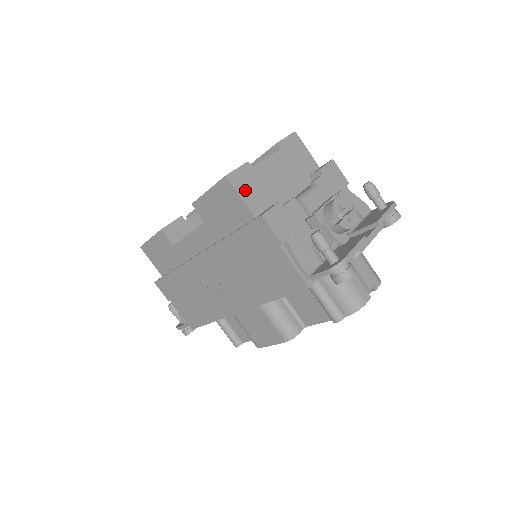
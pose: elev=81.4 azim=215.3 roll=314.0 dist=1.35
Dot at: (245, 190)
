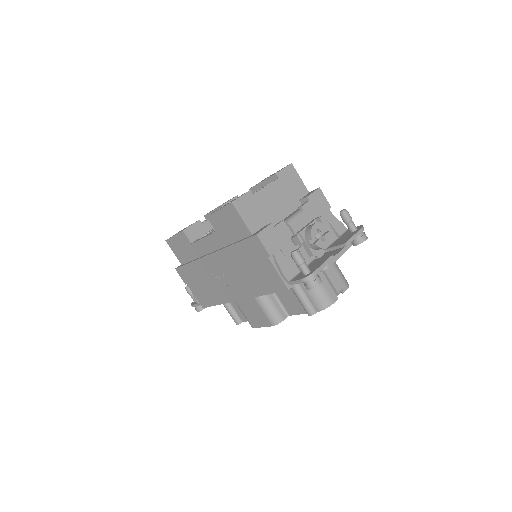
Dot at: (246, 213)
